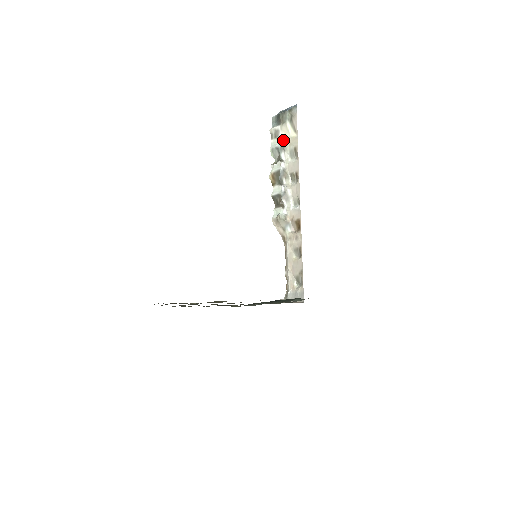
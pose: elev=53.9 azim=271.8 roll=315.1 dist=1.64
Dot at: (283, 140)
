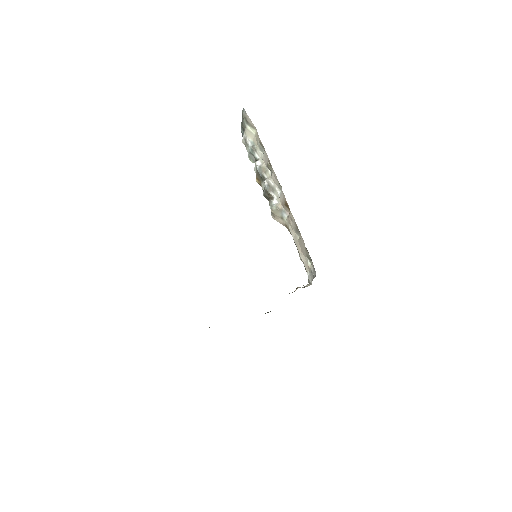
Dot at: (251, 143)
